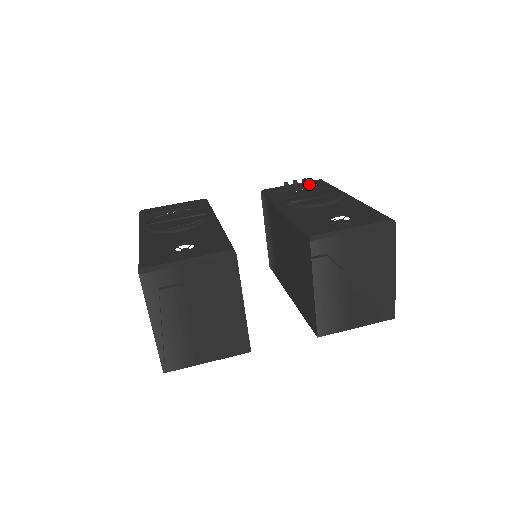
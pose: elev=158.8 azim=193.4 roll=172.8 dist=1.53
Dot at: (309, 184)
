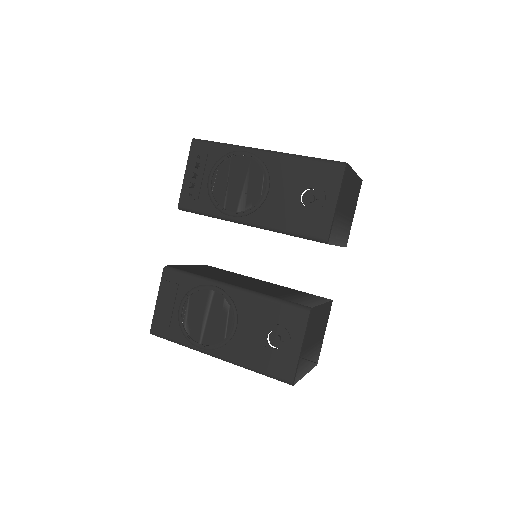
Dot at: (201, 162)
